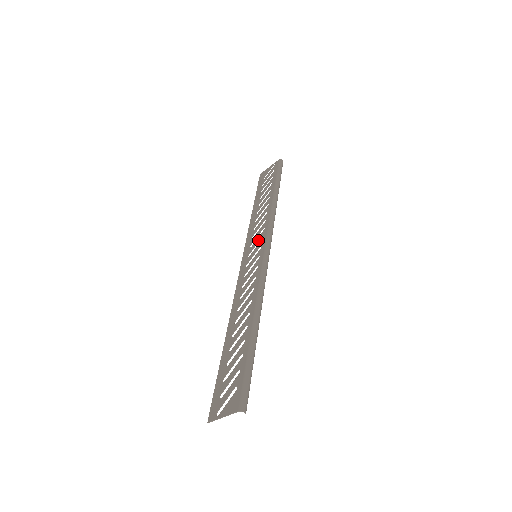
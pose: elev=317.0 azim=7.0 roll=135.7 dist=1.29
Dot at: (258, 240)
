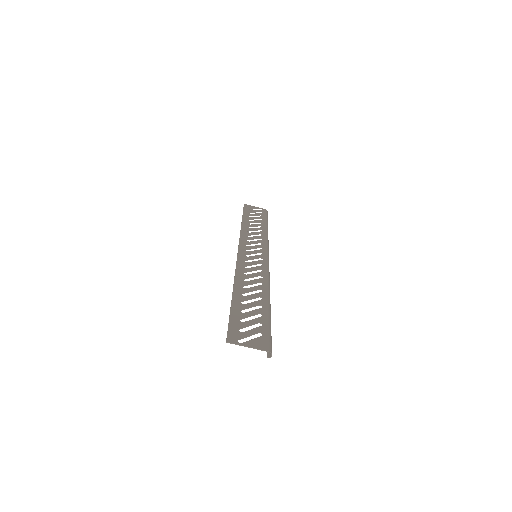
Dot at: (257, 247)
